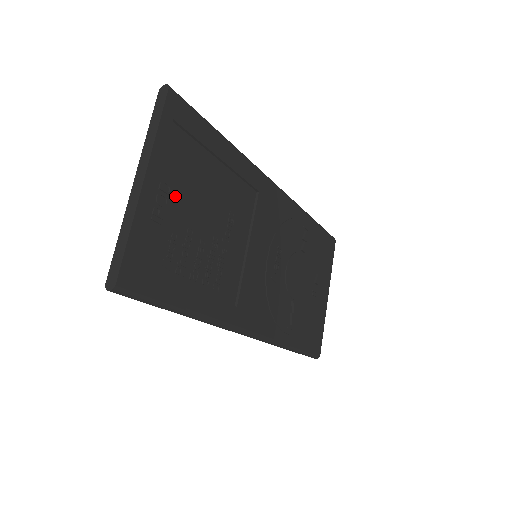
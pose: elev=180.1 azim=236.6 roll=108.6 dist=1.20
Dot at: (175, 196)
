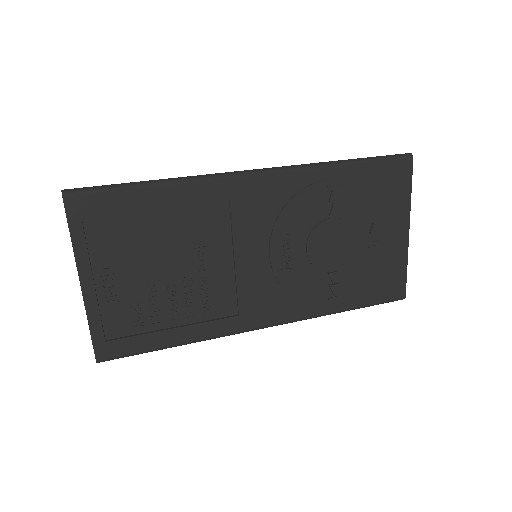
Dot at: (121, 272)
